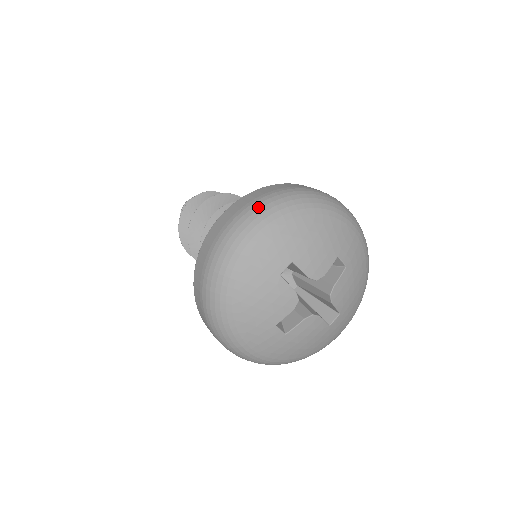
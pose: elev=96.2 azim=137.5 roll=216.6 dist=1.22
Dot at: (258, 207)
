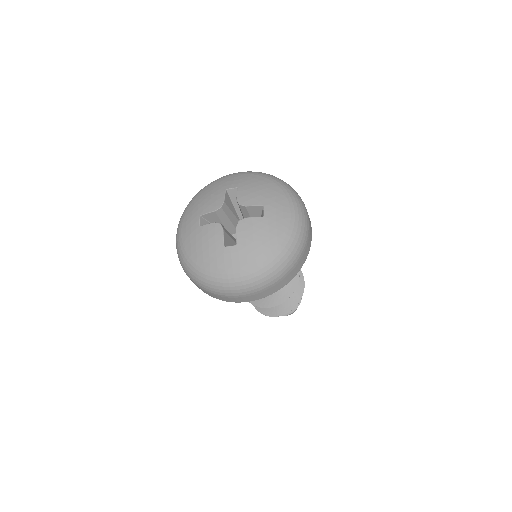
Dot at: occluded
